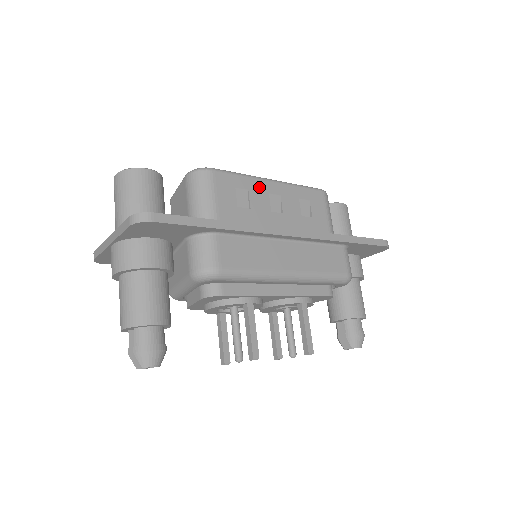
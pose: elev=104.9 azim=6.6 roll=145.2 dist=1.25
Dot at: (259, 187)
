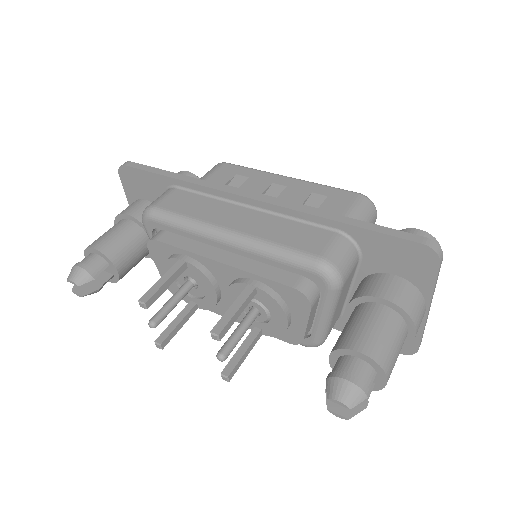
Dot at: (265, 178)
